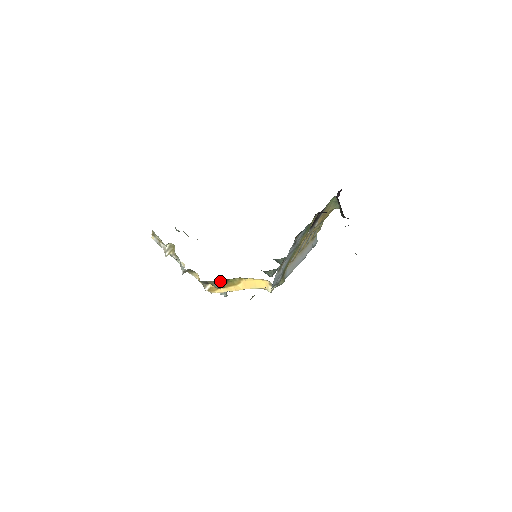
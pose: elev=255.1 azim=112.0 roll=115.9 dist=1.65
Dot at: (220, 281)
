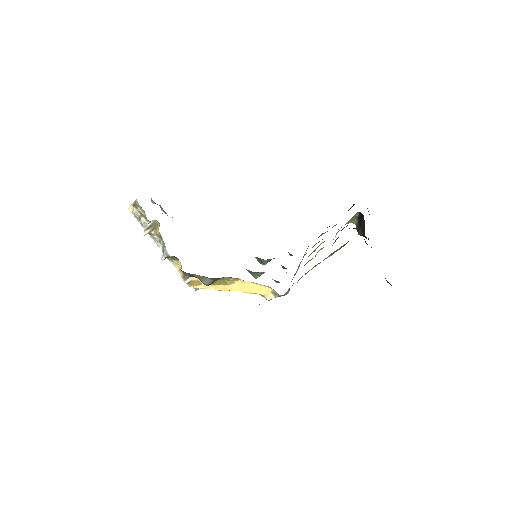
Dot at: (213, 278)
